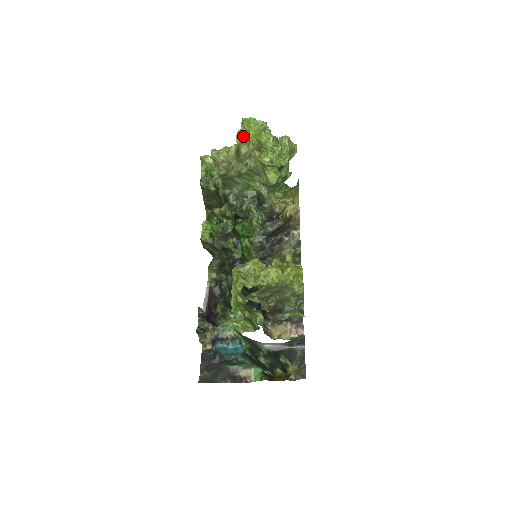
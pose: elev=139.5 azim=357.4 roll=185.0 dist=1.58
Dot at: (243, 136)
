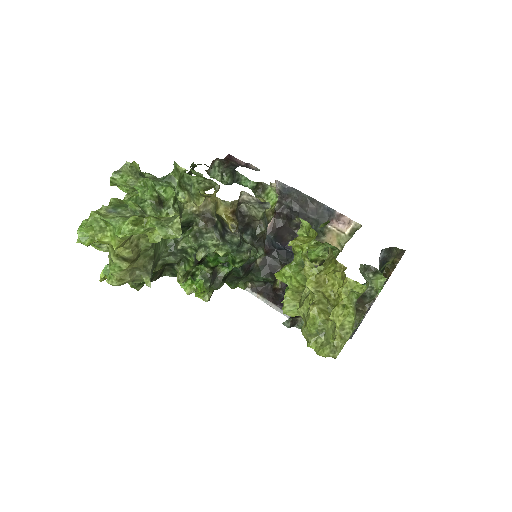
Dot at: (101, 243)
